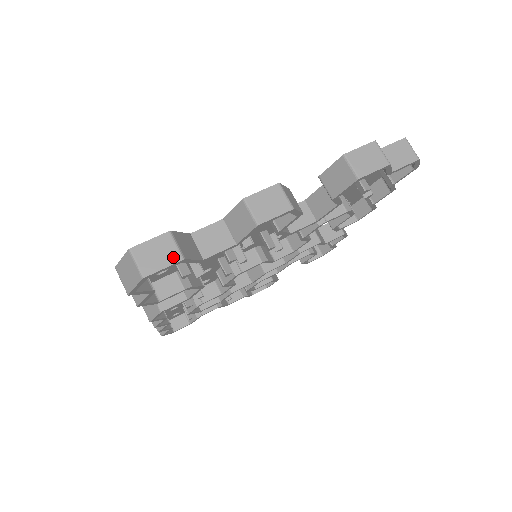
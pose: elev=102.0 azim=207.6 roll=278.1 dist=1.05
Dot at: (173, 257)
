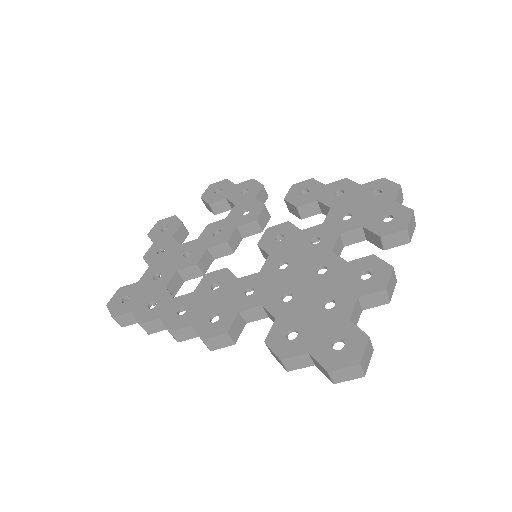
Dot at: (371, 352)
